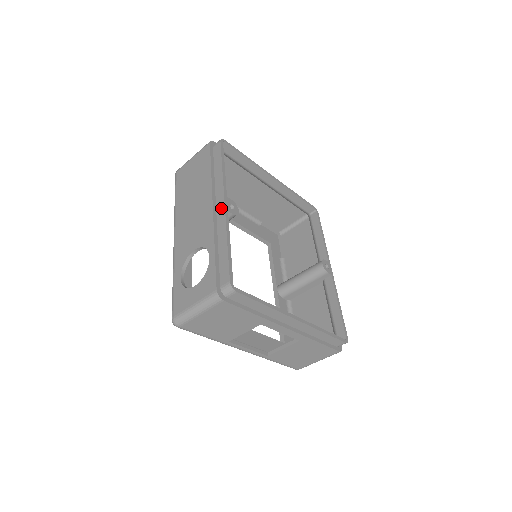
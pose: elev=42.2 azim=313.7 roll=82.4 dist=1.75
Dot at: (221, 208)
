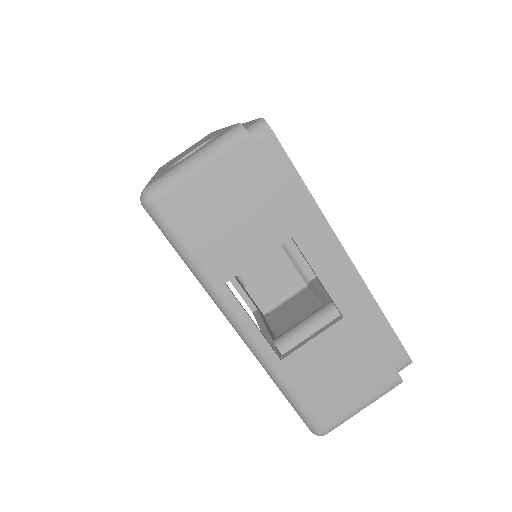
Dot at: occluded
